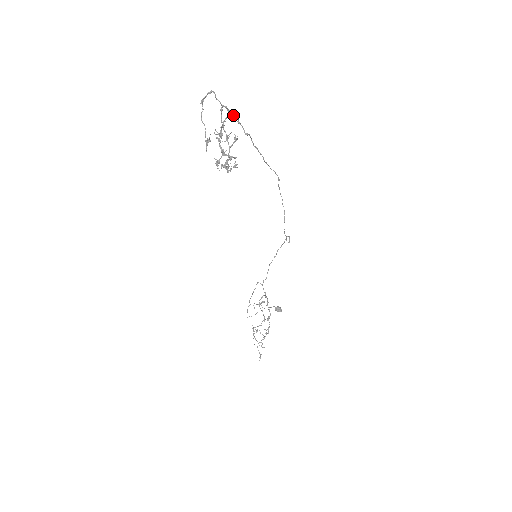
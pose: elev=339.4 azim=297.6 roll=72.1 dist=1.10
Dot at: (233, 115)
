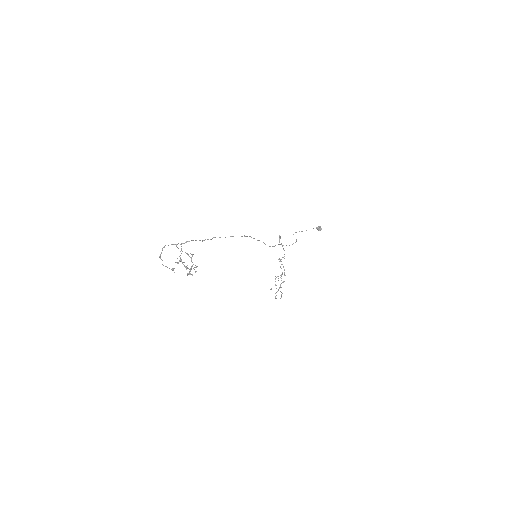
Dot at: (187, 241)
